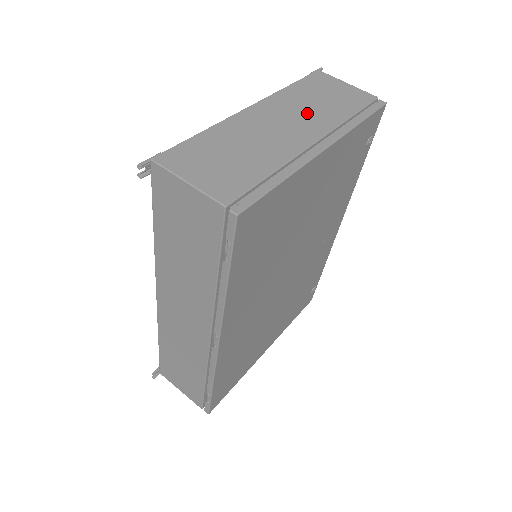
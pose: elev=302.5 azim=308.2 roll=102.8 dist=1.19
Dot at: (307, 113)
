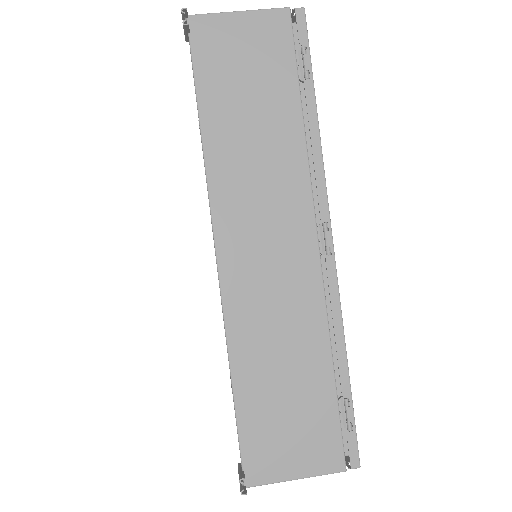
Dot at: occluded
